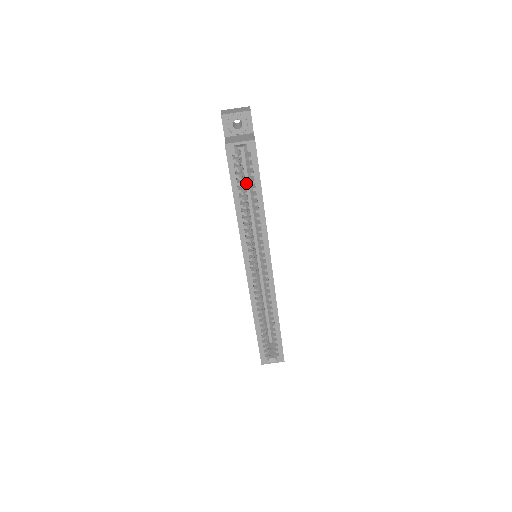
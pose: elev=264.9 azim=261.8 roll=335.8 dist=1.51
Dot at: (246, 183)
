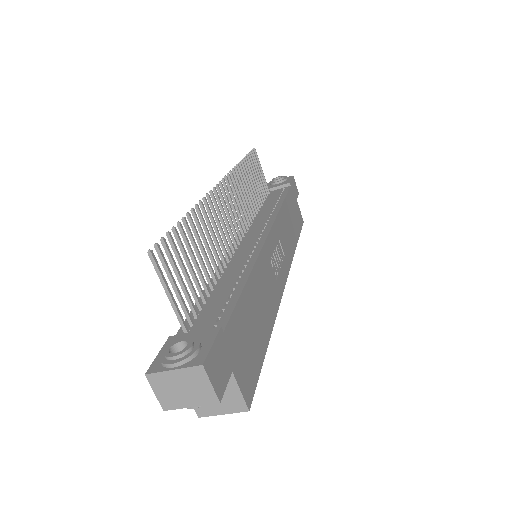
Dot at: occluded
